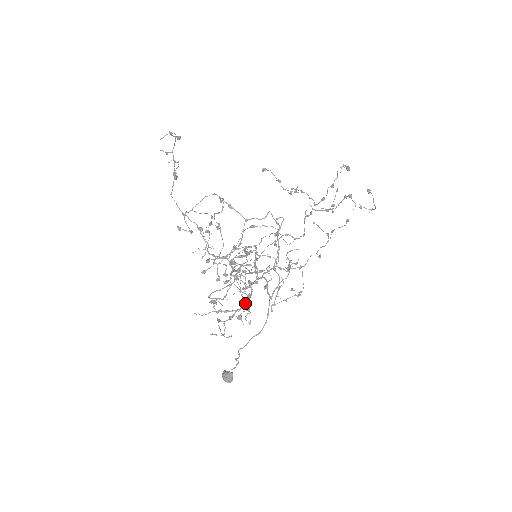
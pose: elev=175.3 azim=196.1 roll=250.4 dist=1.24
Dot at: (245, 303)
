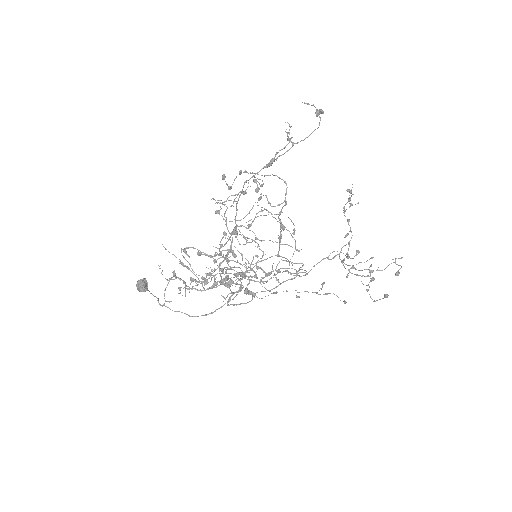
Dot at: occluded
